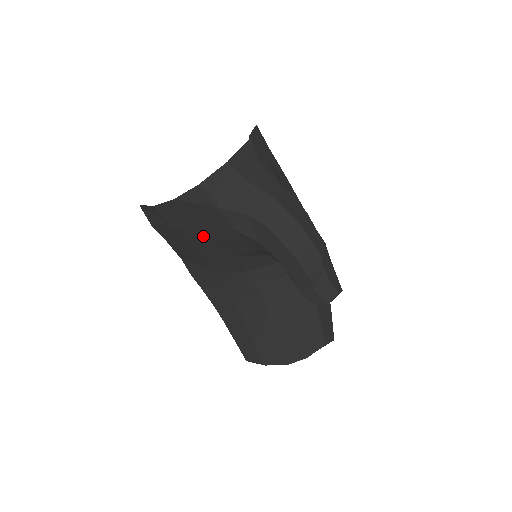
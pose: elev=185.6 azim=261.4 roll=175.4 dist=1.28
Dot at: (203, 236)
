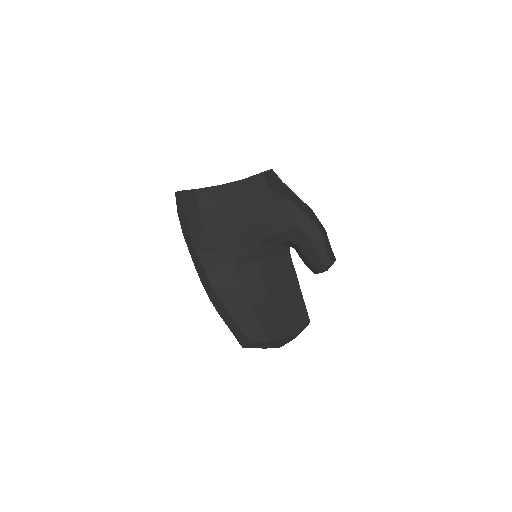
Dot at: (246, 217)
